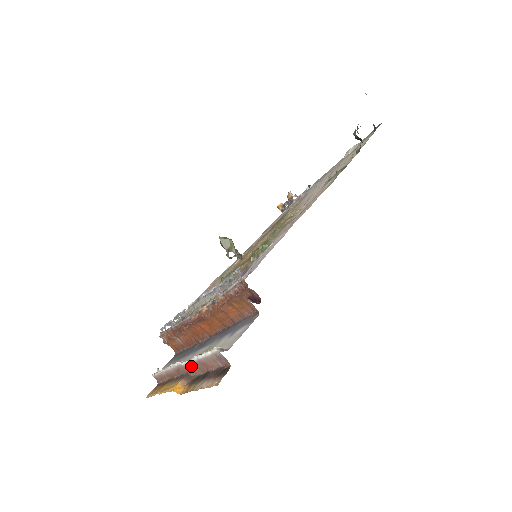
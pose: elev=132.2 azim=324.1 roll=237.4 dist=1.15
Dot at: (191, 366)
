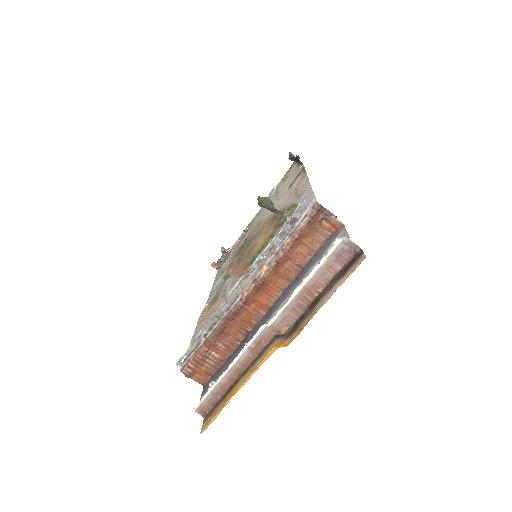
Dot at: (285, 314)
